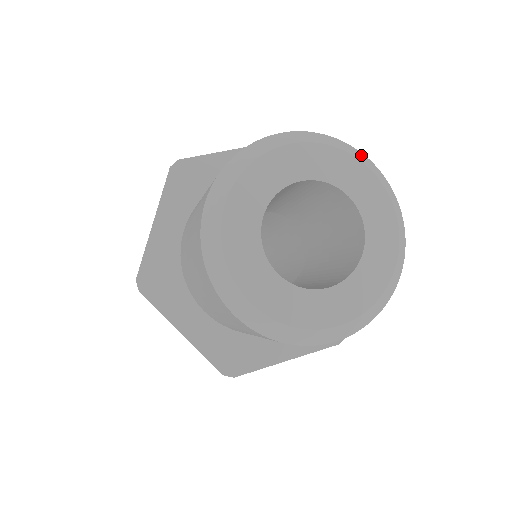
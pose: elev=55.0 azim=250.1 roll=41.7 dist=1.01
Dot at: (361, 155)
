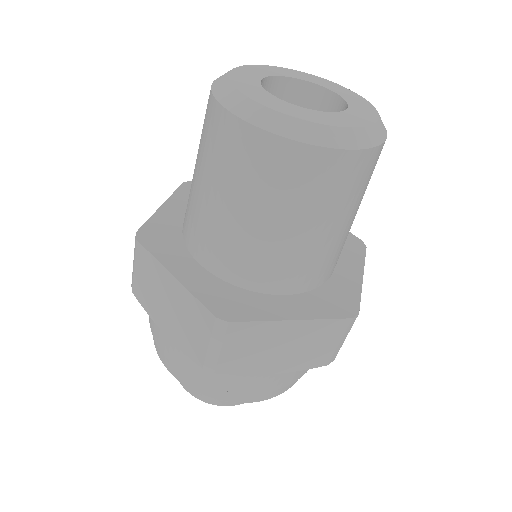
Dot at: occluded
